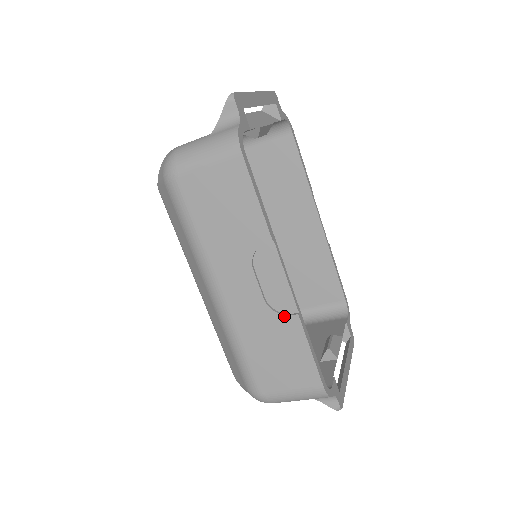
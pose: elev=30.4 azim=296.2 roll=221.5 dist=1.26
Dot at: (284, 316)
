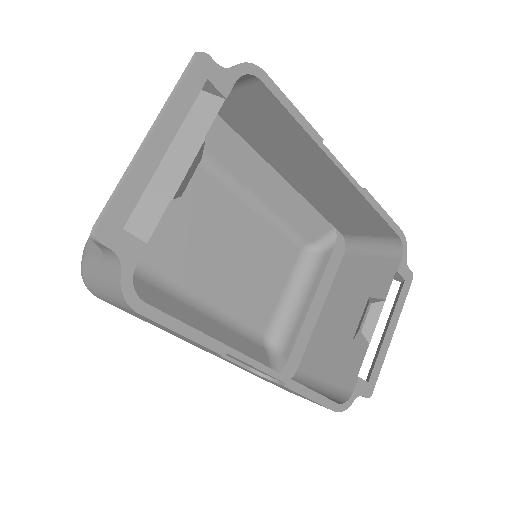
Dot at: (272, 381)
